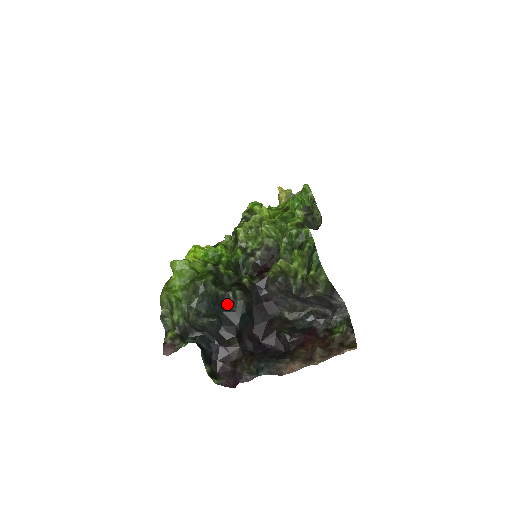
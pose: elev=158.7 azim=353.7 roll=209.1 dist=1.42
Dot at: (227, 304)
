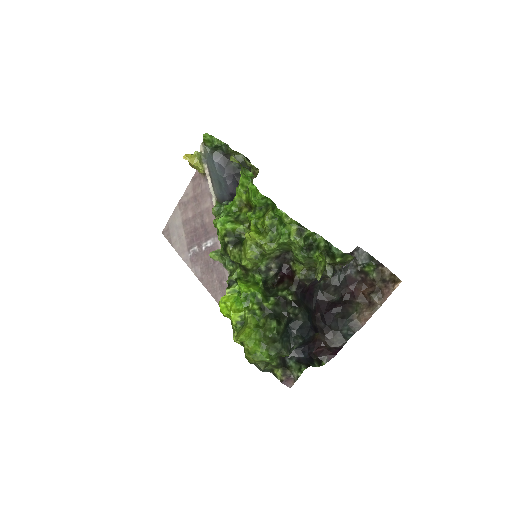
Dot at: (293, 322)
